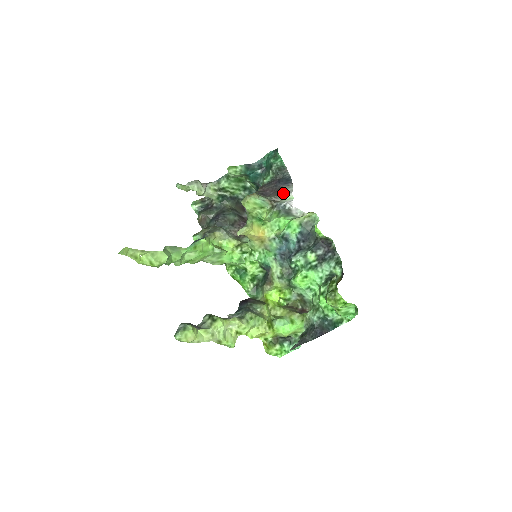
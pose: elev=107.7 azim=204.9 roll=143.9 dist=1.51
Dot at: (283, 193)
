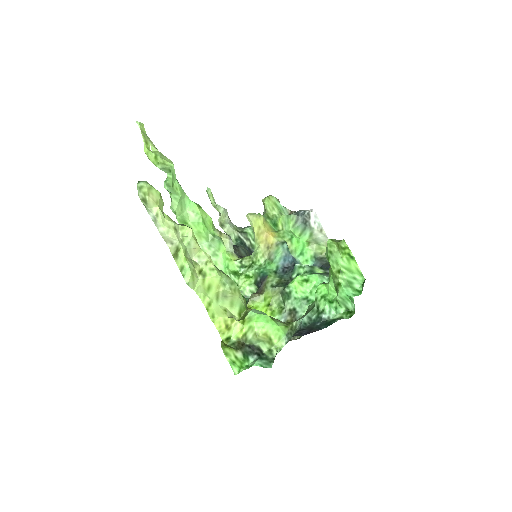
Dot at: occluded
